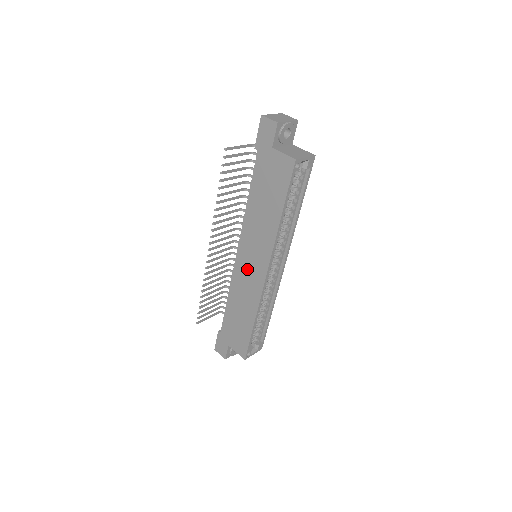
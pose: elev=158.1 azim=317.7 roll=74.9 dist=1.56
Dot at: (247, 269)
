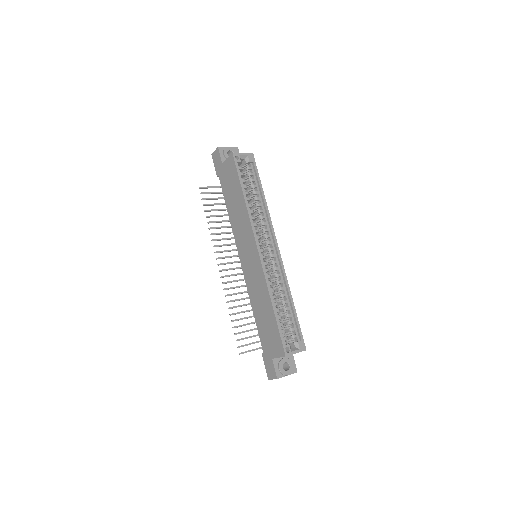
Dot at: (249, 264)
